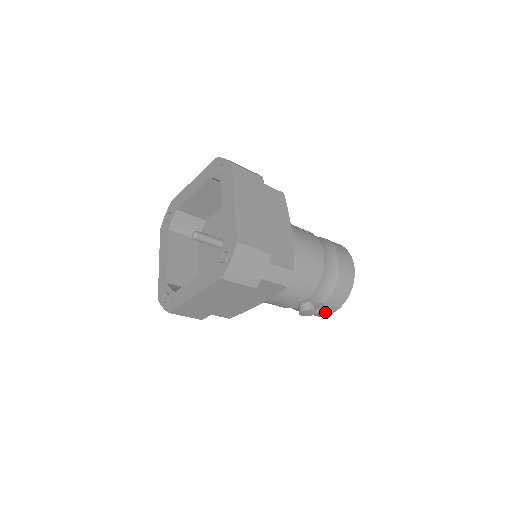
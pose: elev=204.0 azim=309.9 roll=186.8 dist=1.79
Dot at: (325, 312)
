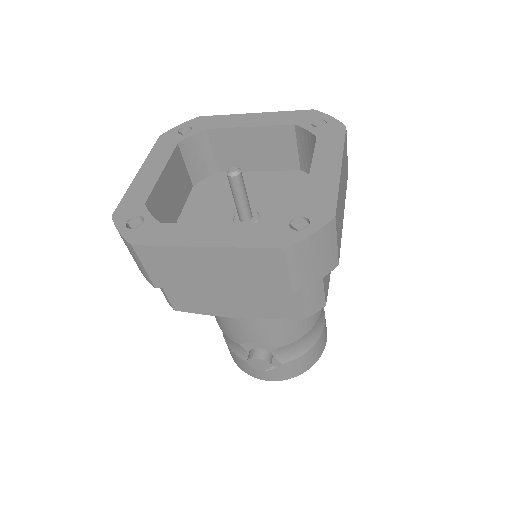
Dot at: (268, 374)
